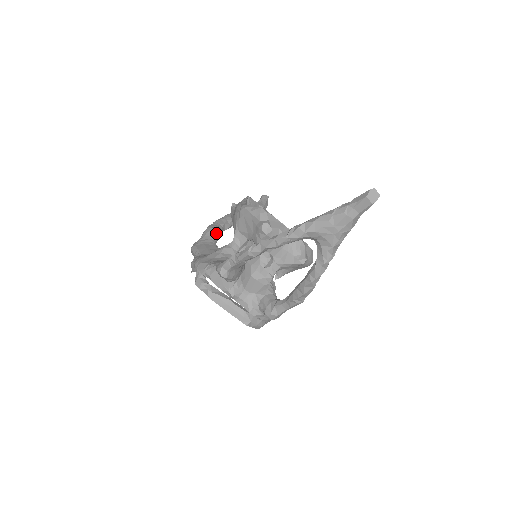
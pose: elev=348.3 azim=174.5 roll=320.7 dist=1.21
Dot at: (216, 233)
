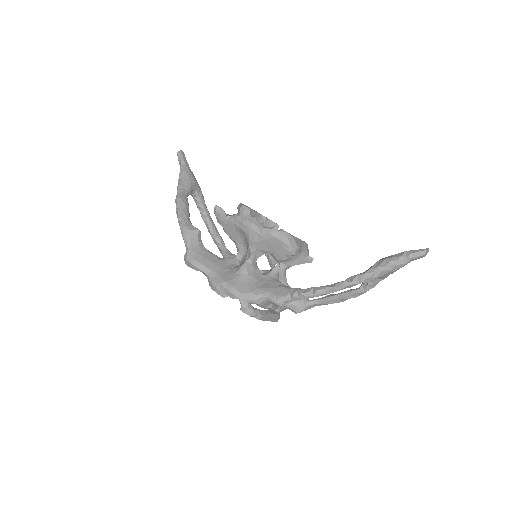
Dot at: (199, 236)
